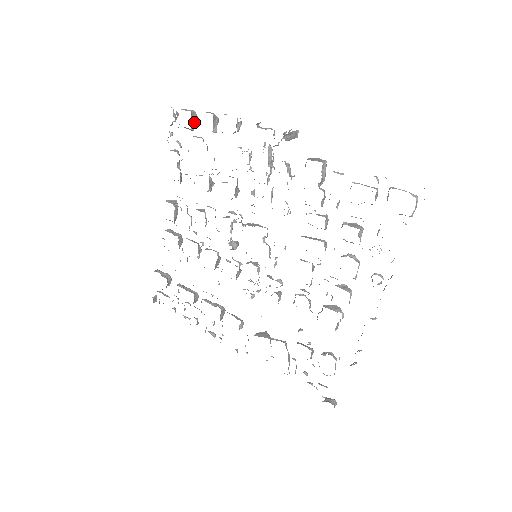
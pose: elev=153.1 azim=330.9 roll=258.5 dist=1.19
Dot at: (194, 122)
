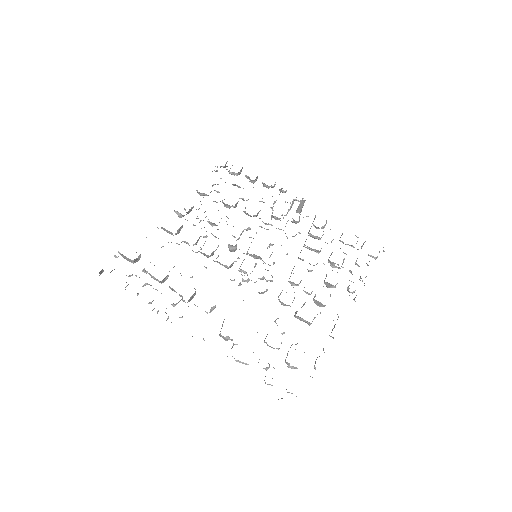
Dot at: (240, 173)
